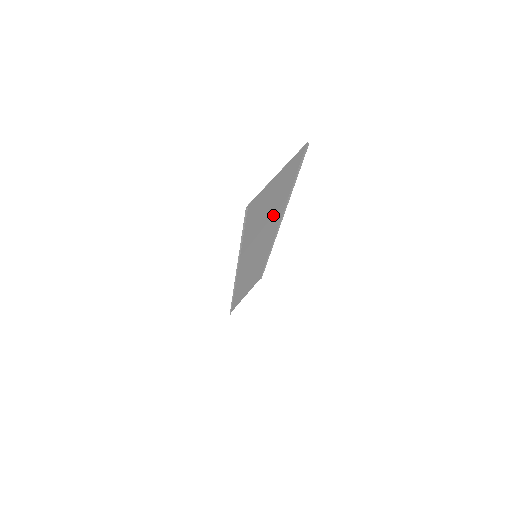
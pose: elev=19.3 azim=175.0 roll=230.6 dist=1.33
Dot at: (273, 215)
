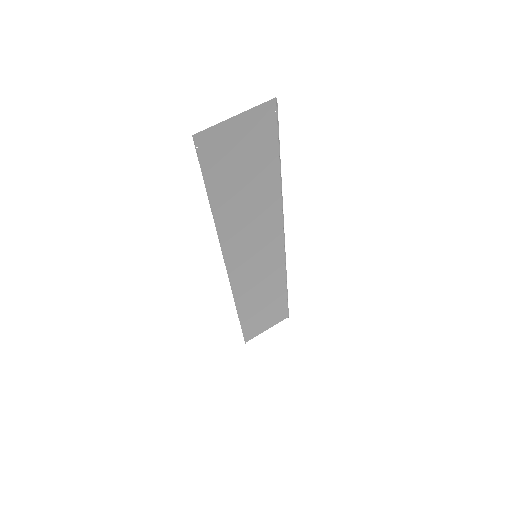
Dot at: (261, 196)
